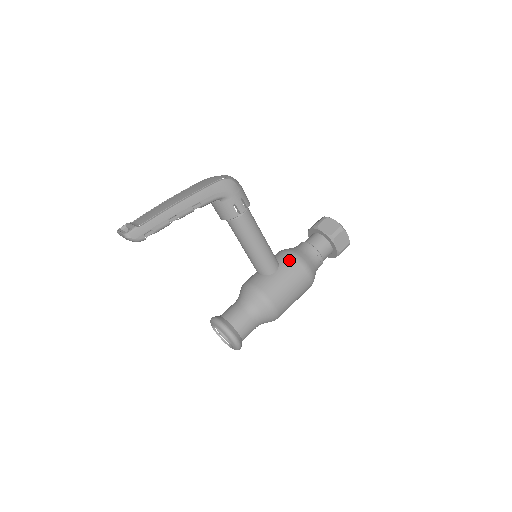
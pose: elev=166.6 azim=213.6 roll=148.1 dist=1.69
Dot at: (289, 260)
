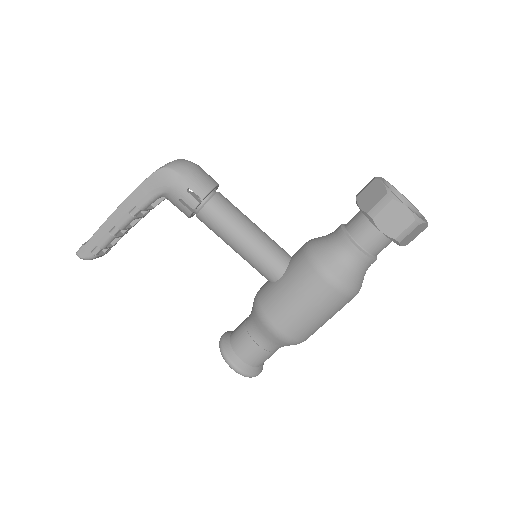
Dot at: (299, 260)
